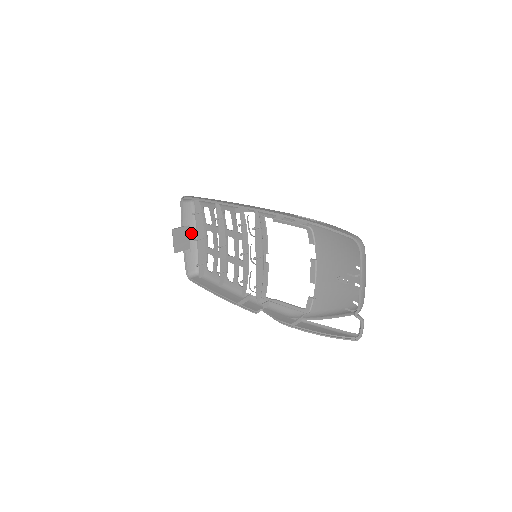
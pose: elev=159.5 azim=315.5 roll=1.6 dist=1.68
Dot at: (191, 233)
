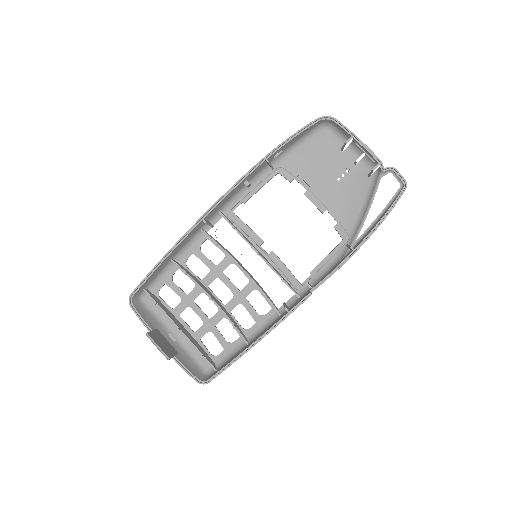
Dot at: (165, 336)
